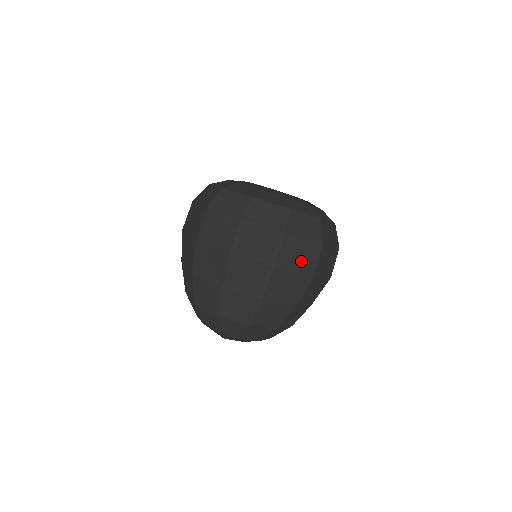
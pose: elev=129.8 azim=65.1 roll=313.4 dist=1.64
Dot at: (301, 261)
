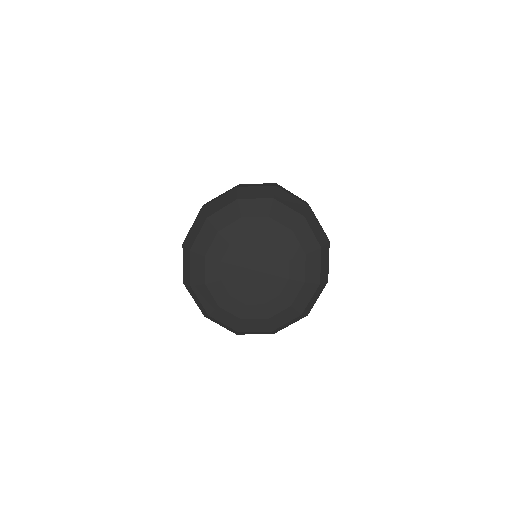
Dot at: occluded
